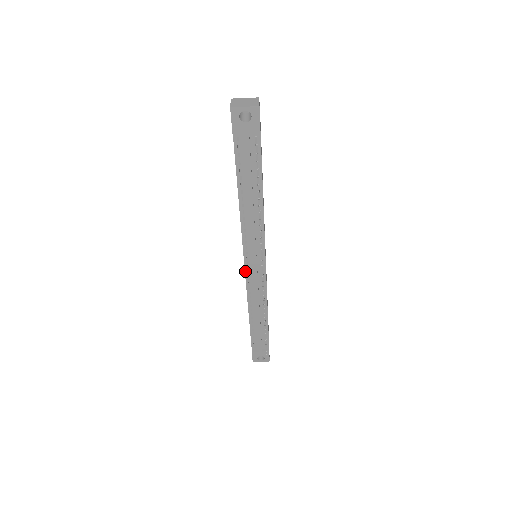
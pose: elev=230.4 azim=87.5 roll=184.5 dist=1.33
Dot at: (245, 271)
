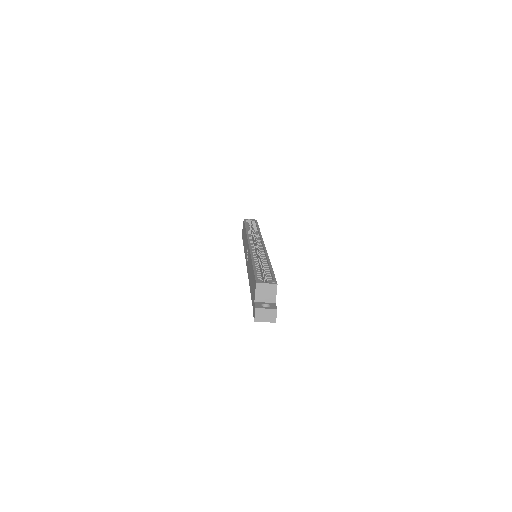
Dot at: (246, 264)
